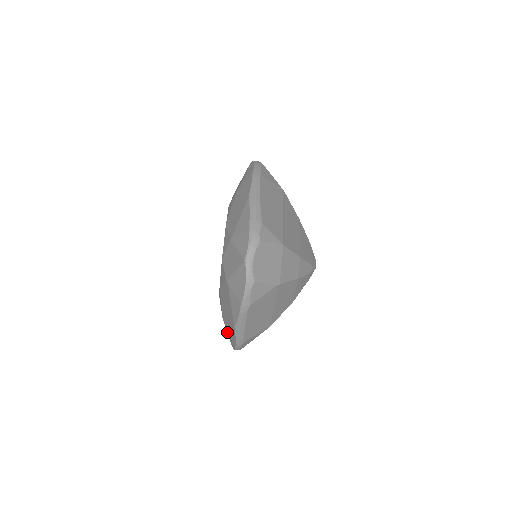
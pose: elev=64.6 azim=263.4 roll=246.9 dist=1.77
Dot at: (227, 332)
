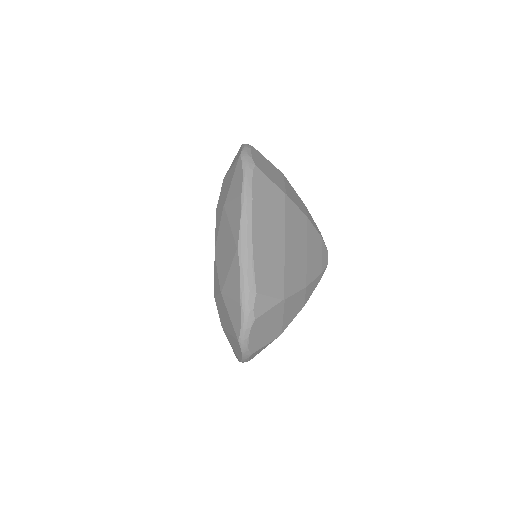
Dot at: occluded
